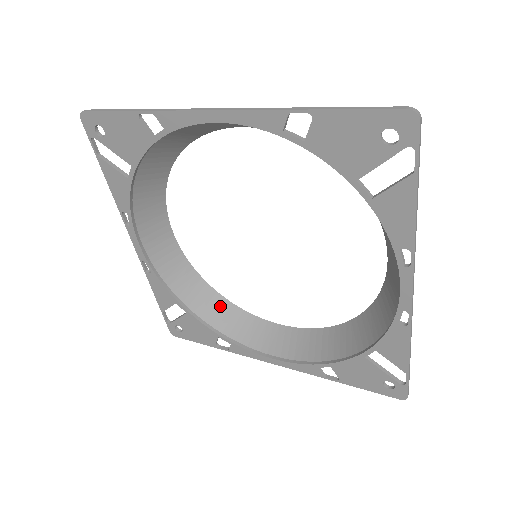
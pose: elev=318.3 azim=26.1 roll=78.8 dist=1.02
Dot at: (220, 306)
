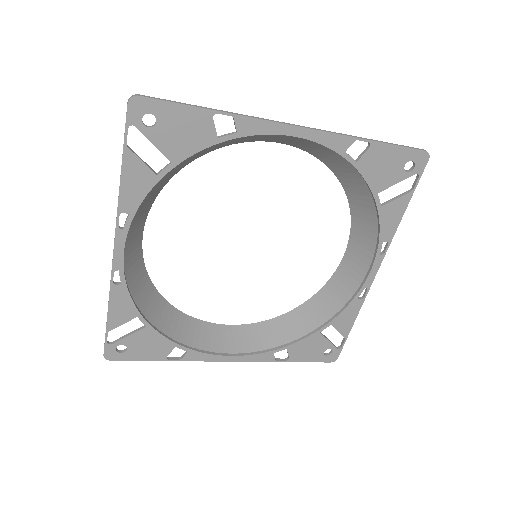
Dot at: (172, 315)
